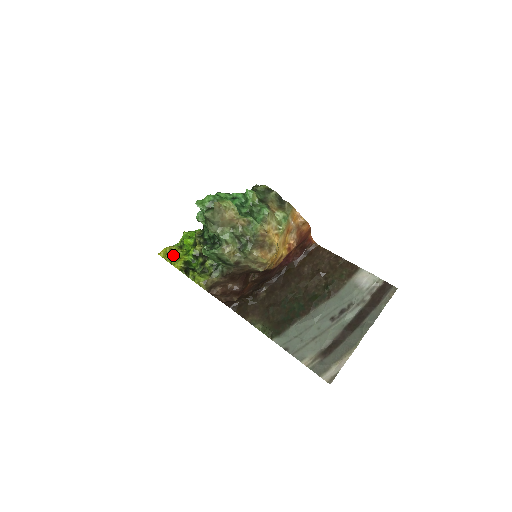
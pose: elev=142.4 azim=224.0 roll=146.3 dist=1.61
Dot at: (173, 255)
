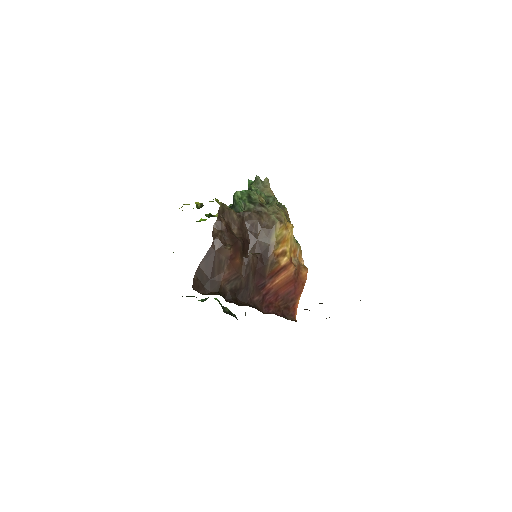
Dot at: occluded
